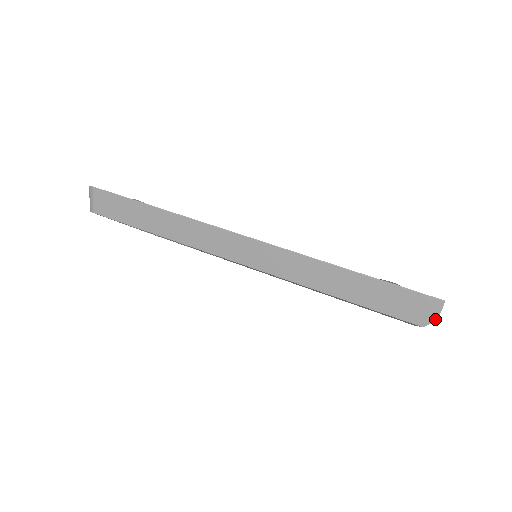
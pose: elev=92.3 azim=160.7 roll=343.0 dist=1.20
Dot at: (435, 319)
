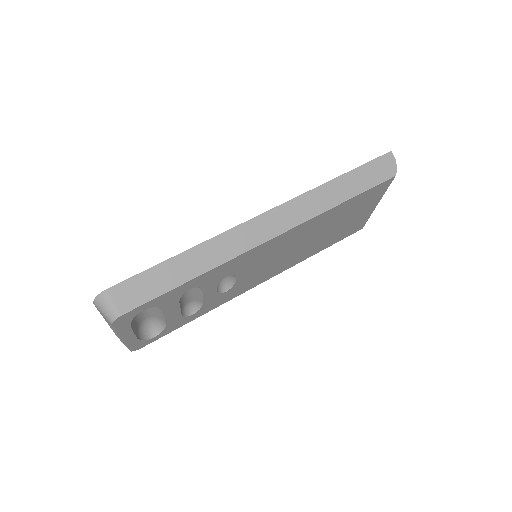
Dot at: (396, 165)
